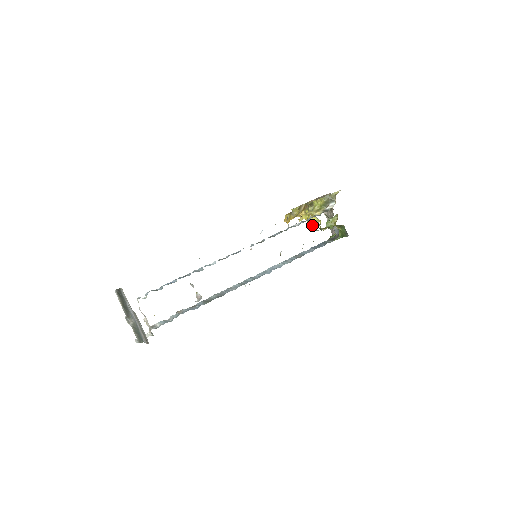
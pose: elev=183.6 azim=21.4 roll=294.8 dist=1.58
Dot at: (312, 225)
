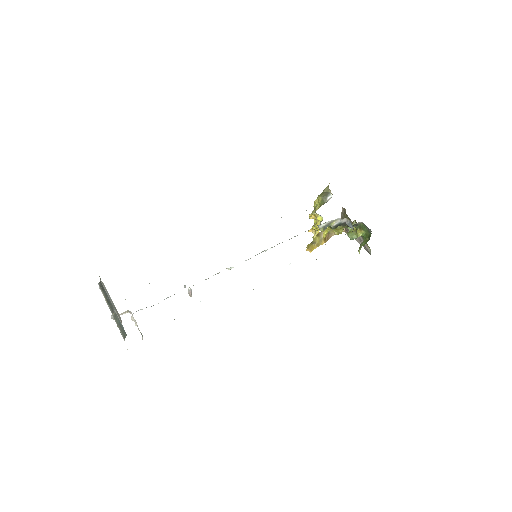
Dot at: occluded
